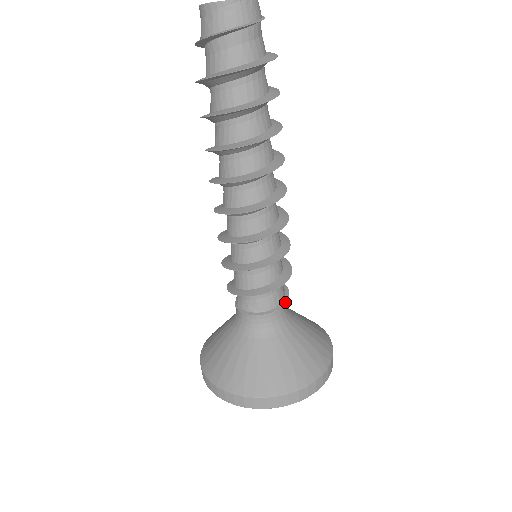
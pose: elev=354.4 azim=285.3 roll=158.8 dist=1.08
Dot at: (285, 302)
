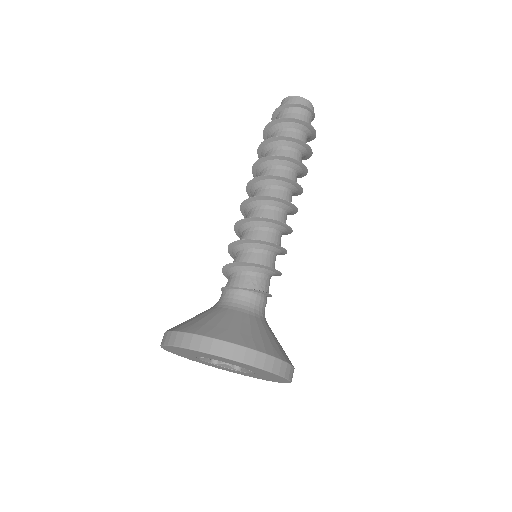
Dot at: (253, 289)
